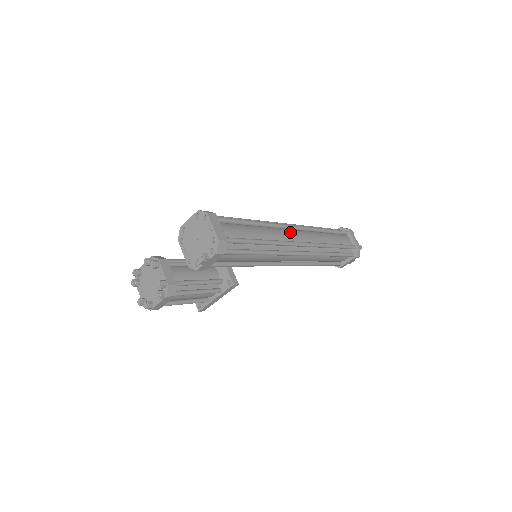
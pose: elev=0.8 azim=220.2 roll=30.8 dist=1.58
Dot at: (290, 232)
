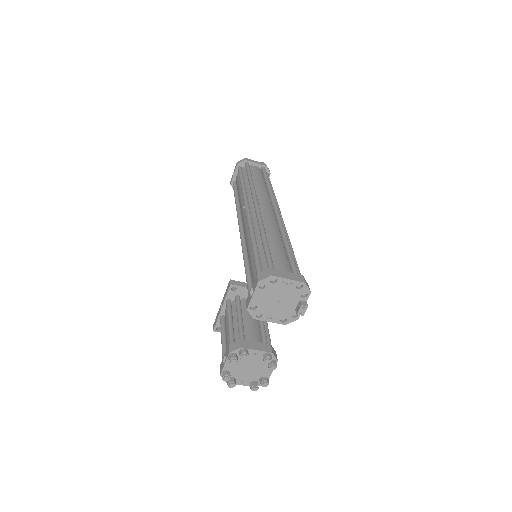
Dot at: (264, 212)
